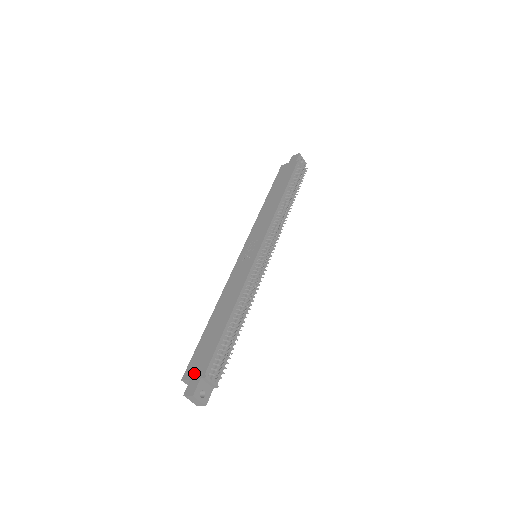
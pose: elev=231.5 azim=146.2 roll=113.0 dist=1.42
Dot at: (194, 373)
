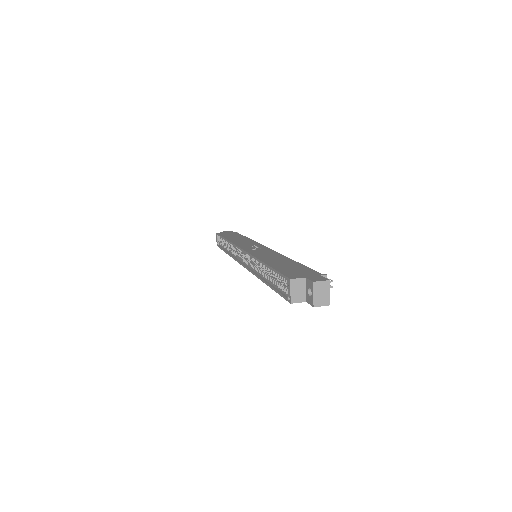
Dot at: (304, 275)
